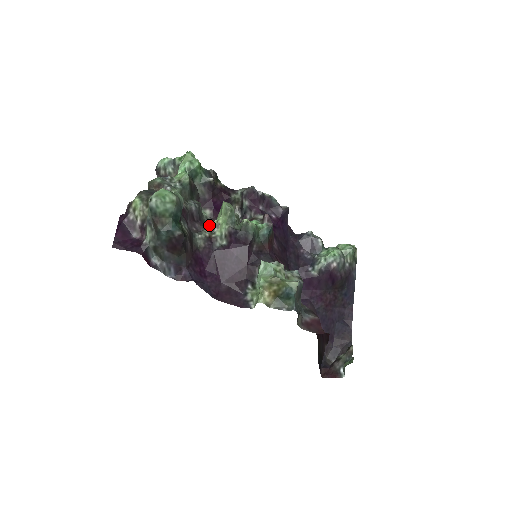
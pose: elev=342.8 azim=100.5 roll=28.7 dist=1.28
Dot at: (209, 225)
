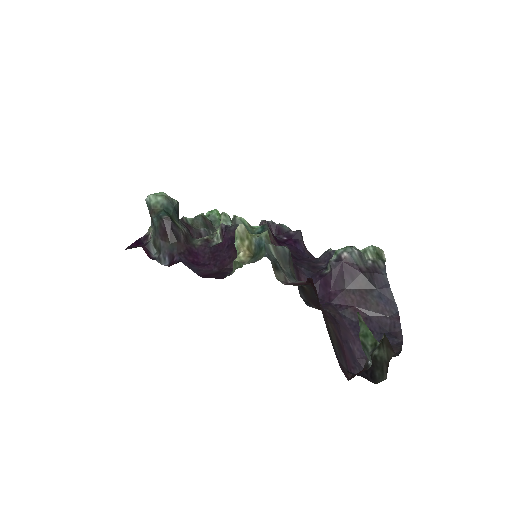
Dot at: occluded
